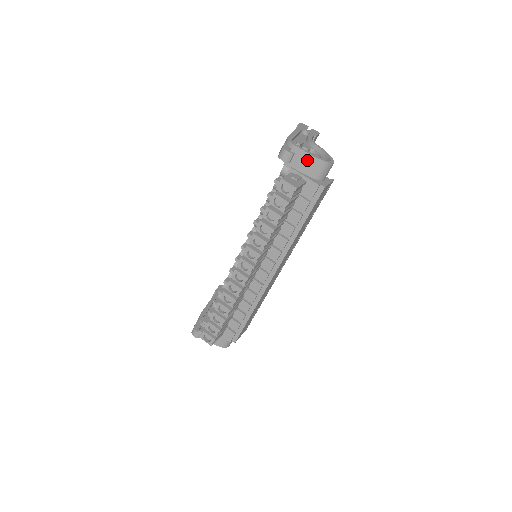
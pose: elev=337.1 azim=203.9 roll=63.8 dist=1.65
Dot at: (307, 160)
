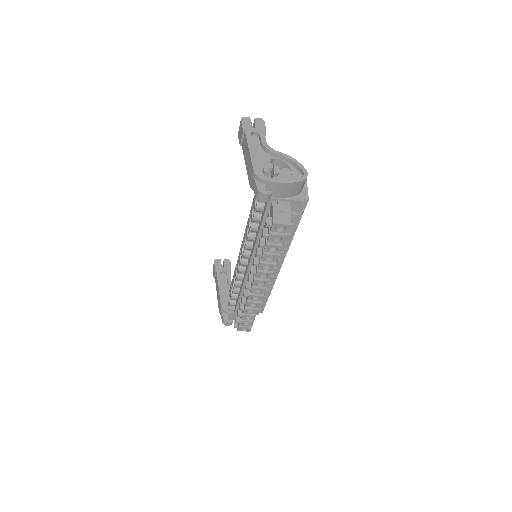
Dot at: (284, 188)
